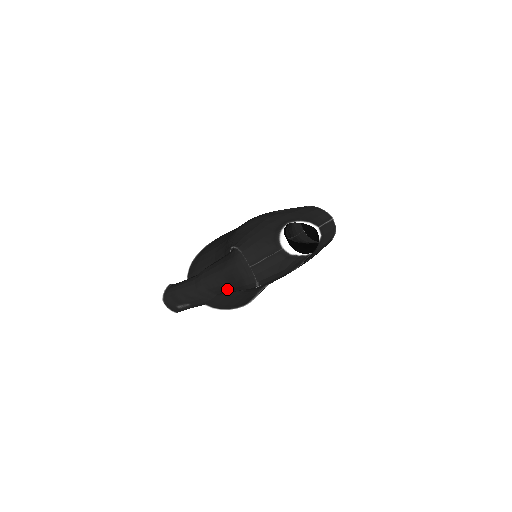
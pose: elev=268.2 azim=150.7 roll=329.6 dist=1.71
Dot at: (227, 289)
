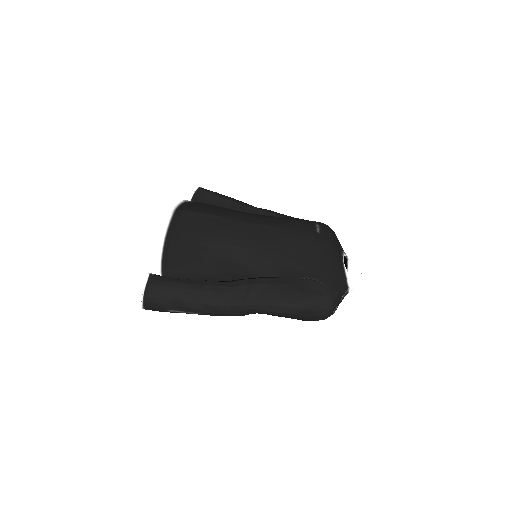
Dot at: (282, 316)
